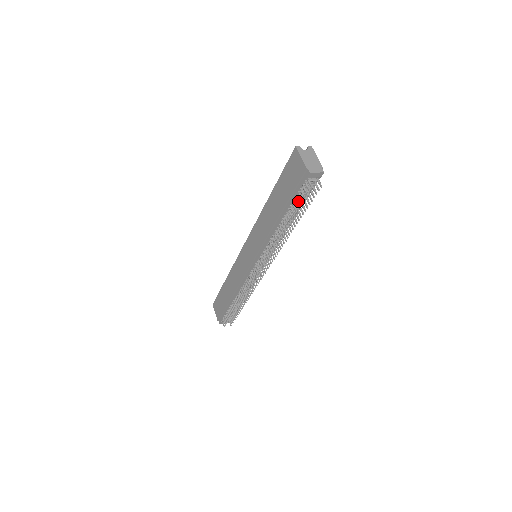
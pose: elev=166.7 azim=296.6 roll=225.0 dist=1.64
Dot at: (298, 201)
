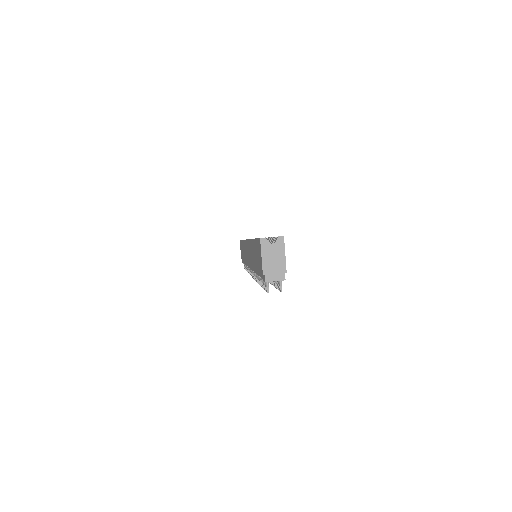
Dot at: (263, 283)
